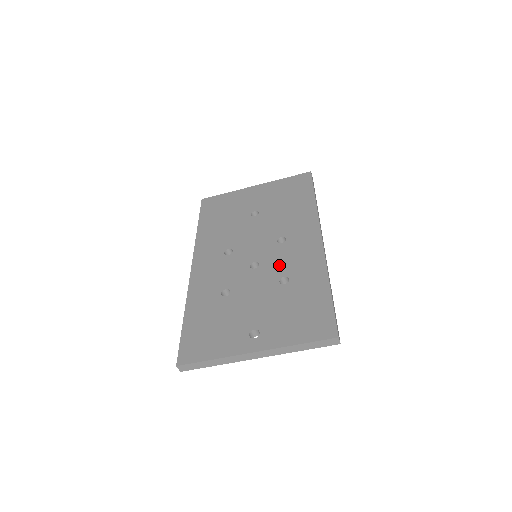
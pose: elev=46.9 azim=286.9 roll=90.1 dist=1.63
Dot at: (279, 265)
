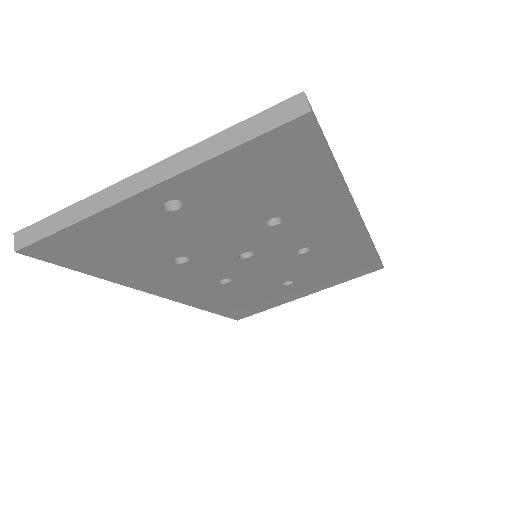
Dot at: occluded
